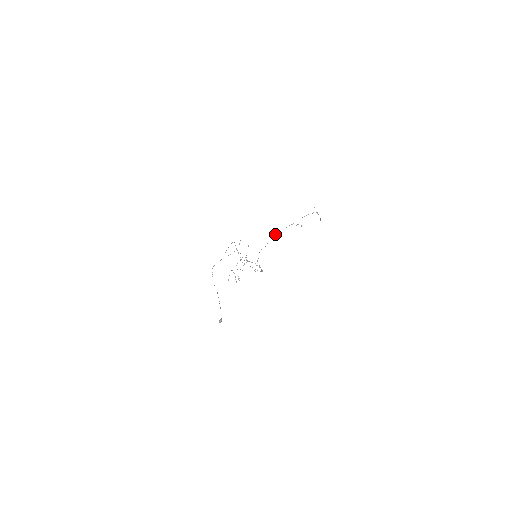
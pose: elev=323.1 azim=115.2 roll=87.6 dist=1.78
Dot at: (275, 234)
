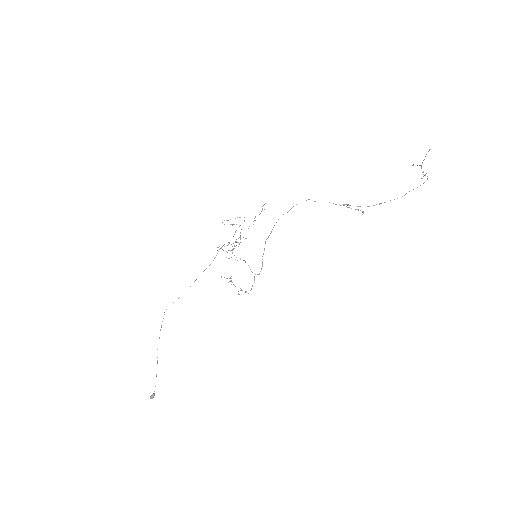
Dot at: (315, 201)
